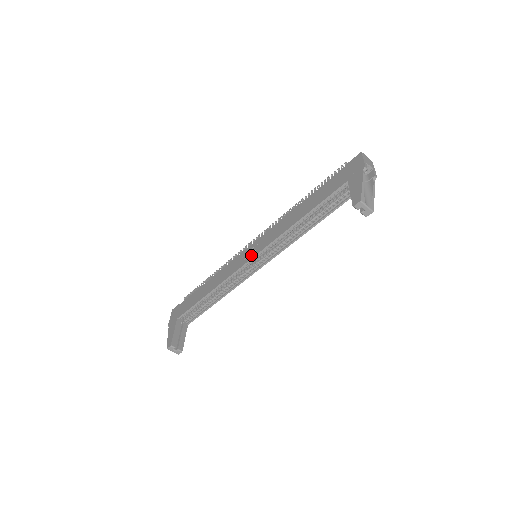
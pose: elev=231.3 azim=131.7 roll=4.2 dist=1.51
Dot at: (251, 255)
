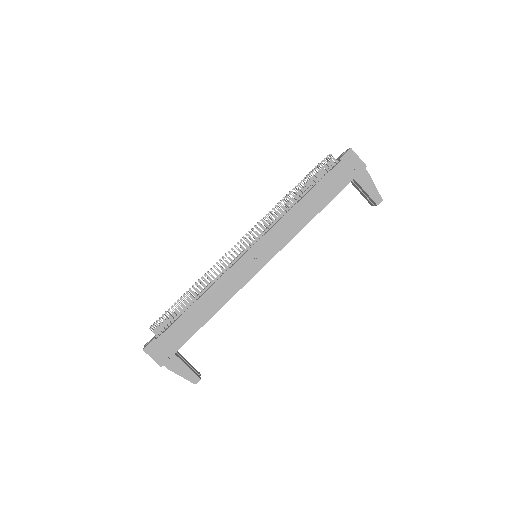
Dot at: (264, 260)
